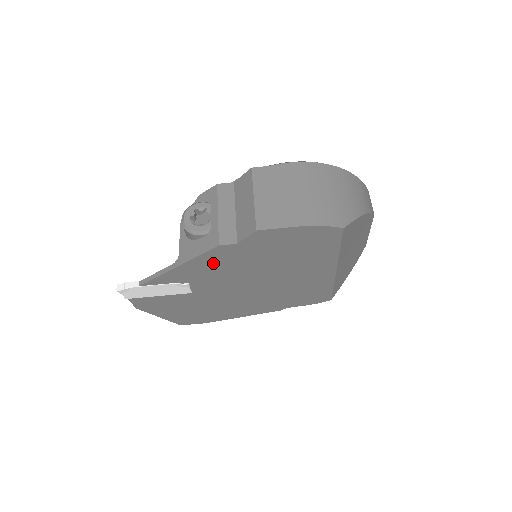
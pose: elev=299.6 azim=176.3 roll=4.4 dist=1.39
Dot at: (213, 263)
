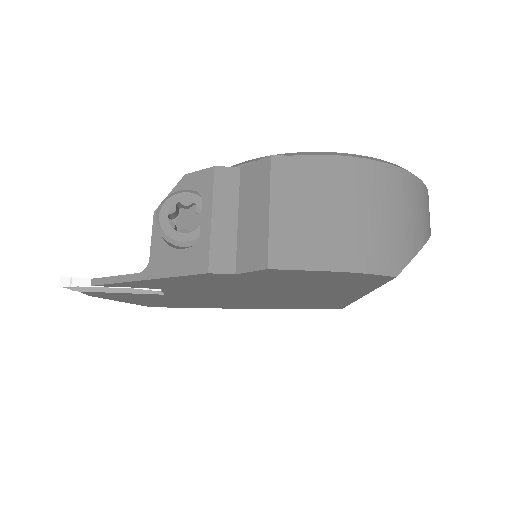
Dot at: (197, 281)
